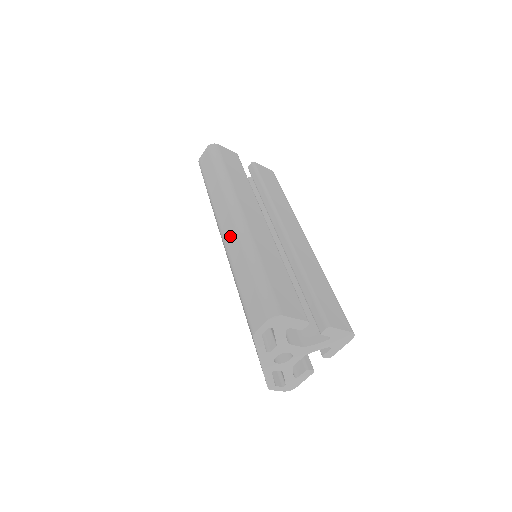
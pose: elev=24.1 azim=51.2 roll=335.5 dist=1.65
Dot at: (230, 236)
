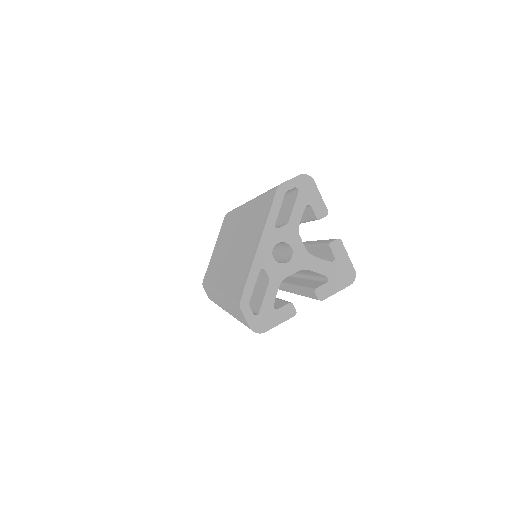
Dot at: occluded
